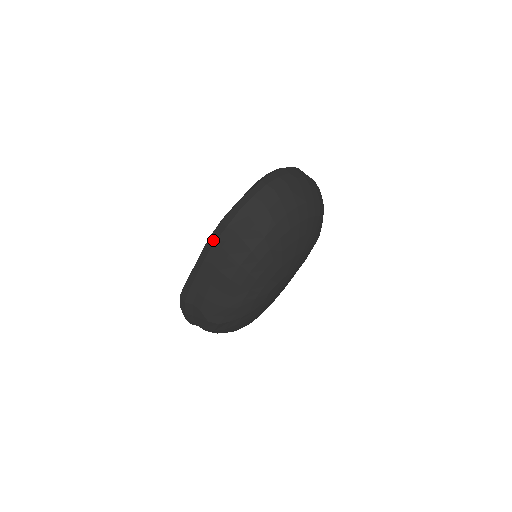
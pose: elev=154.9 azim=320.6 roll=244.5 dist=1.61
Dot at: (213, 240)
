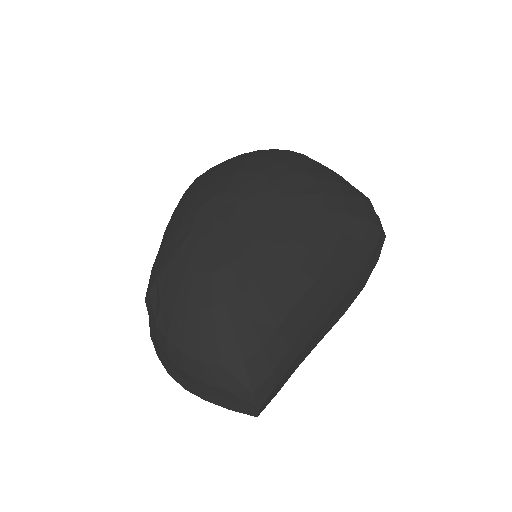
Dot at: occluded
